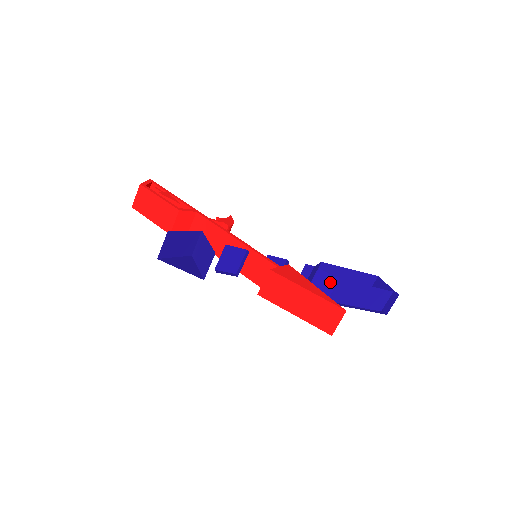
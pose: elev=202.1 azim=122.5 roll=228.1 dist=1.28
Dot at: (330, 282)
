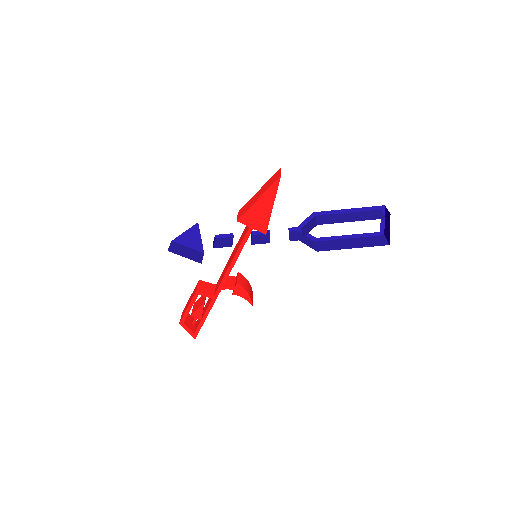
Dot at: (311, 222)
